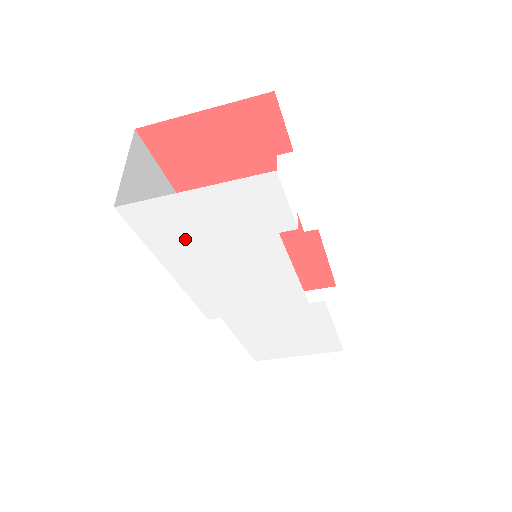
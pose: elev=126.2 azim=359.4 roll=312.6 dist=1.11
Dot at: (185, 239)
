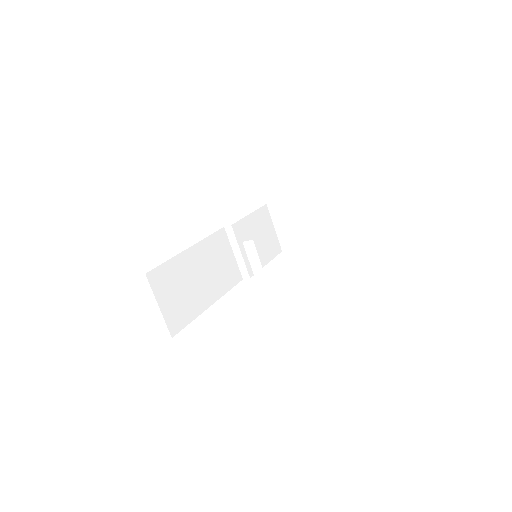
Dot at: occluded
